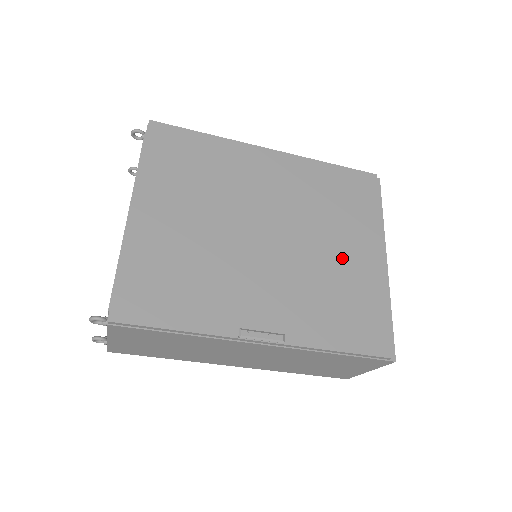
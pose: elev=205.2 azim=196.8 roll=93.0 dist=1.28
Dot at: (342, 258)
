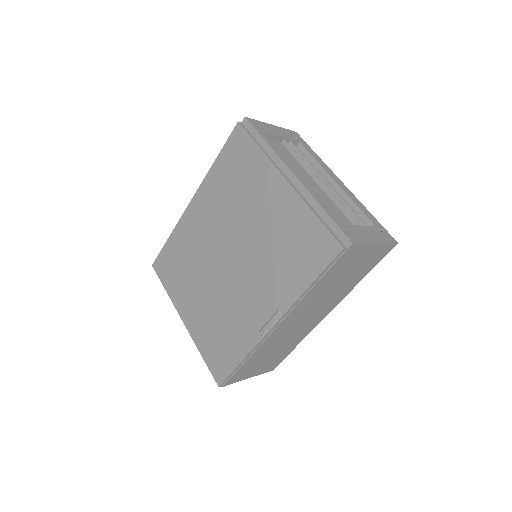
Dot at: (267, 217)
